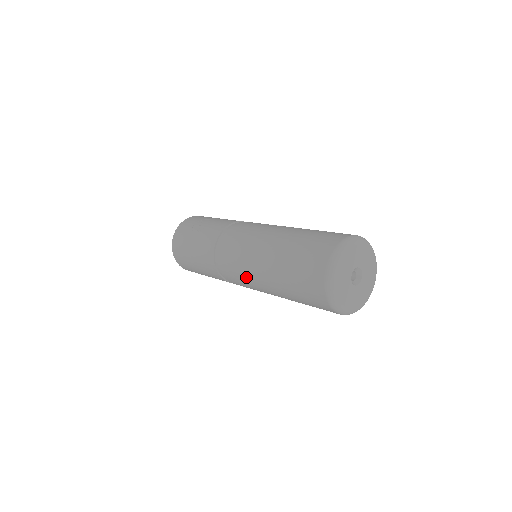
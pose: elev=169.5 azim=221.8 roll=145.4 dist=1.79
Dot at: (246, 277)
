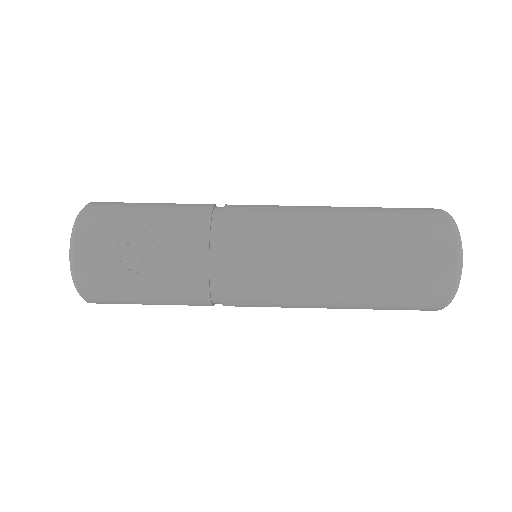
Dot at: (286, 307)
